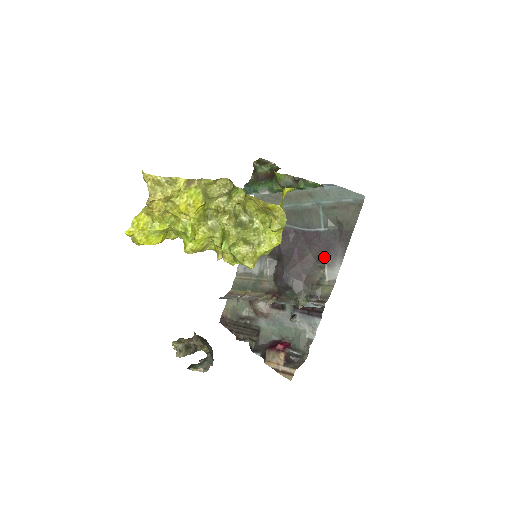
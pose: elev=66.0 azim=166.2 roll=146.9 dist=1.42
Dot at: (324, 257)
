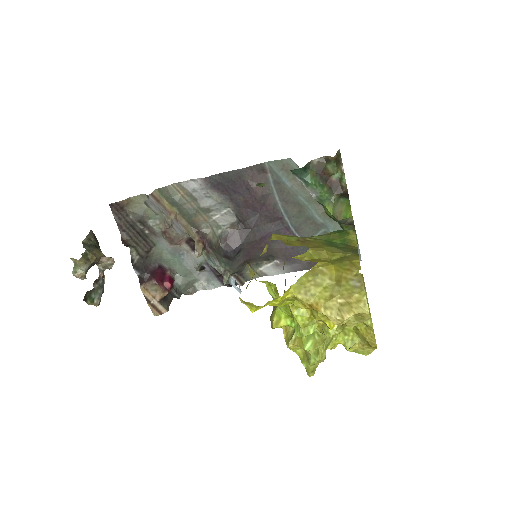
Dot at: (281, 259)
